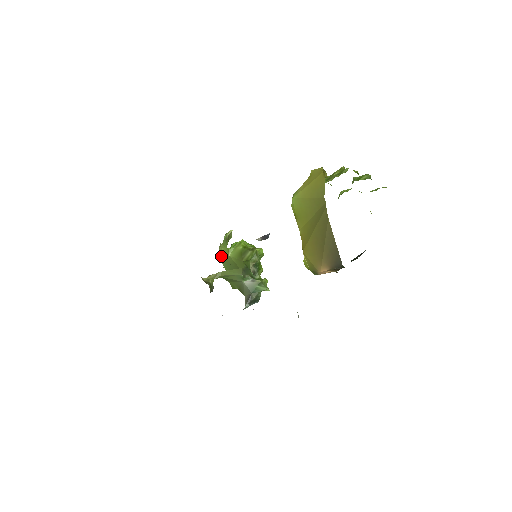
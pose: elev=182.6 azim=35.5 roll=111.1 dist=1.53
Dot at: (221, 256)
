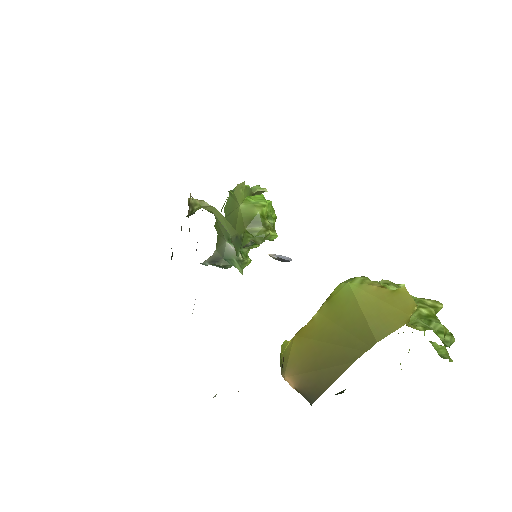
Dot at: (234, 192)
